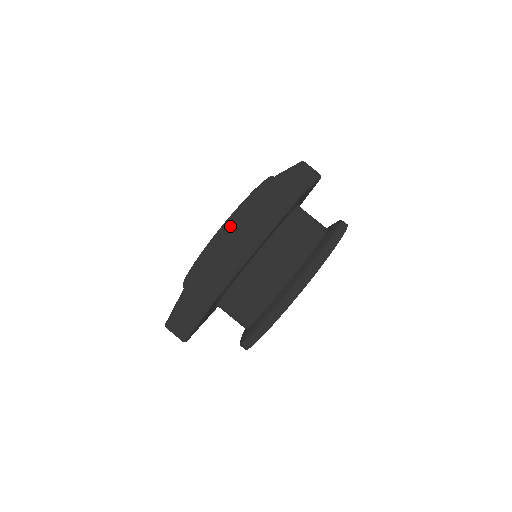
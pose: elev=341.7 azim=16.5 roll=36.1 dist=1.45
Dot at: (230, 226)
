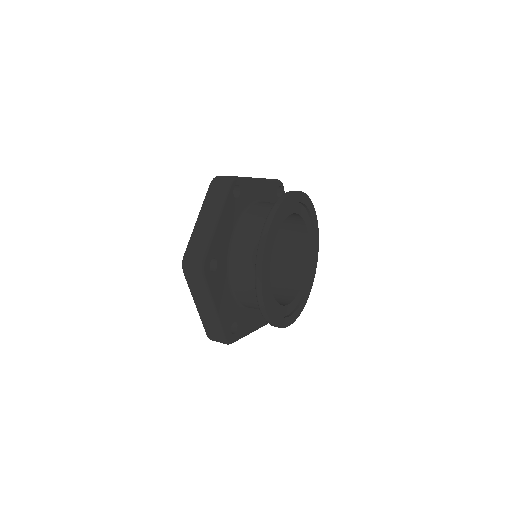
Dot at: occluded
